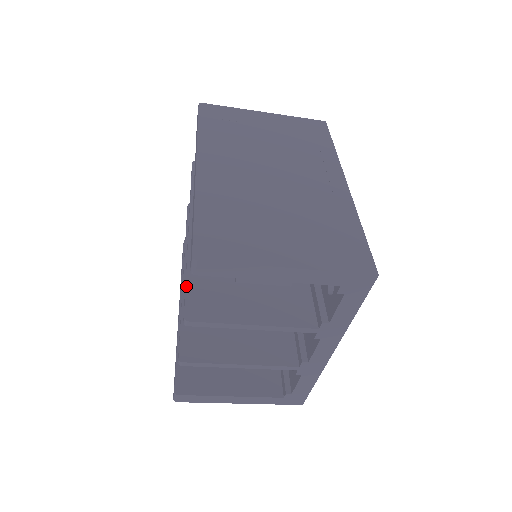
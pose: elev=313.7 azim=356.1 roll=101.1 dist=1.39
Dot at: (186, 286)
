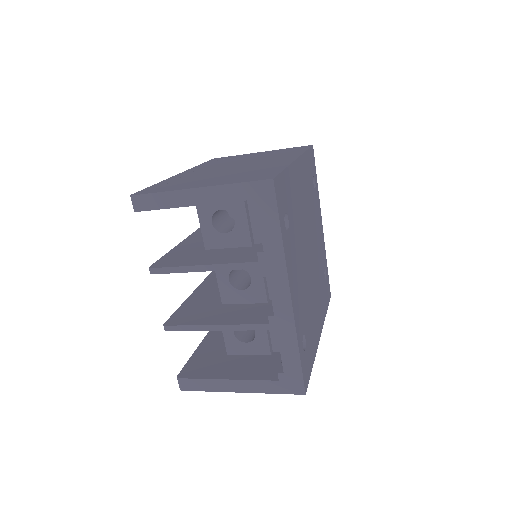
Dot at: (164, 255)
